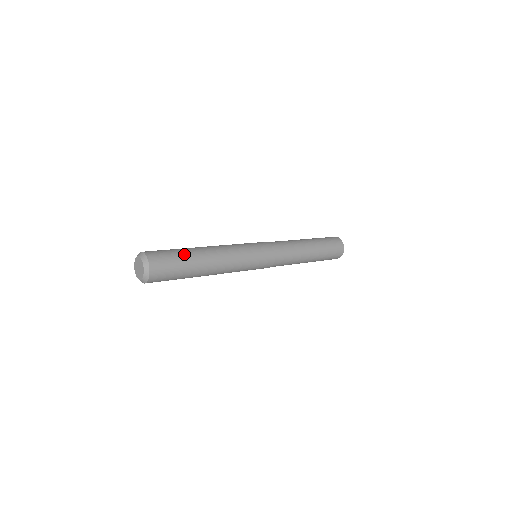
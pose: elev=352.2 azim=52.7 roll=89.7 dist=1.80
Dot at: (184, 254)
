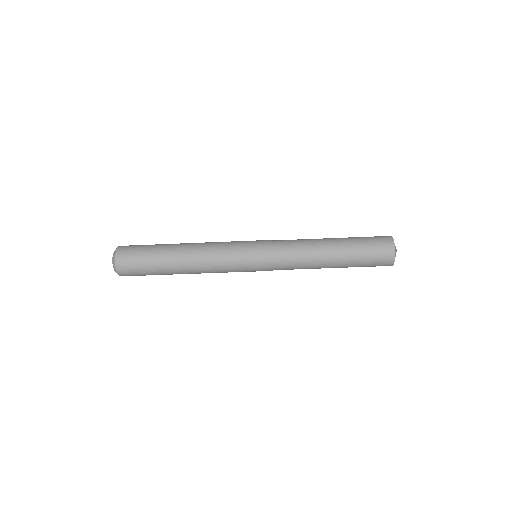
Dot at: (157, 245)
